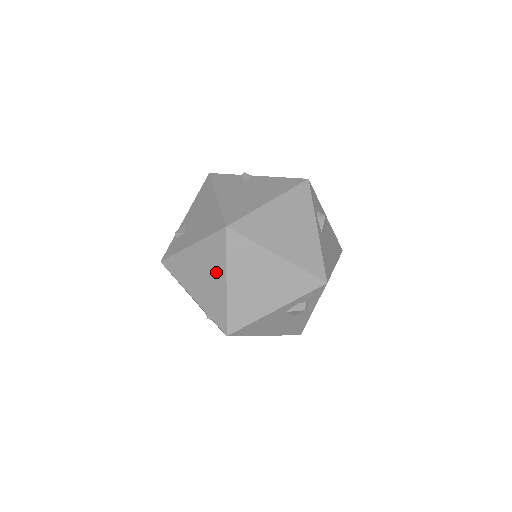
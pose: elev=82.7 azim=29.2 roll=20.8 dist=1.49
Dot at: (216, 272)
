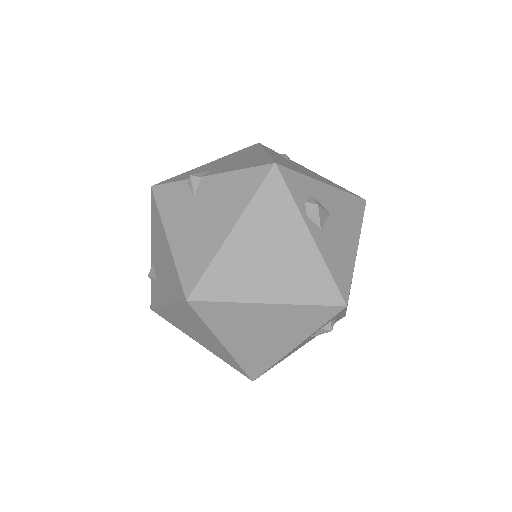
Dot at: (206, 334)
